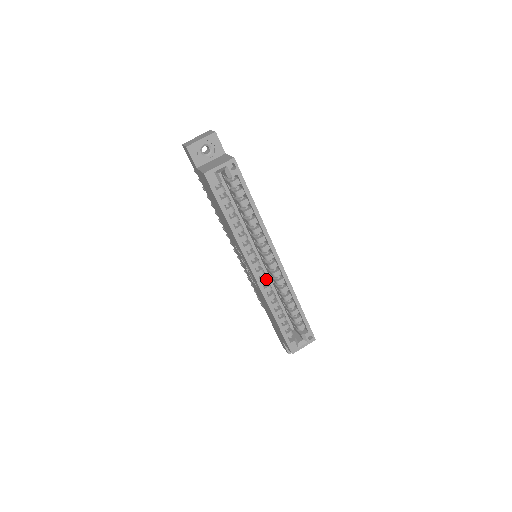
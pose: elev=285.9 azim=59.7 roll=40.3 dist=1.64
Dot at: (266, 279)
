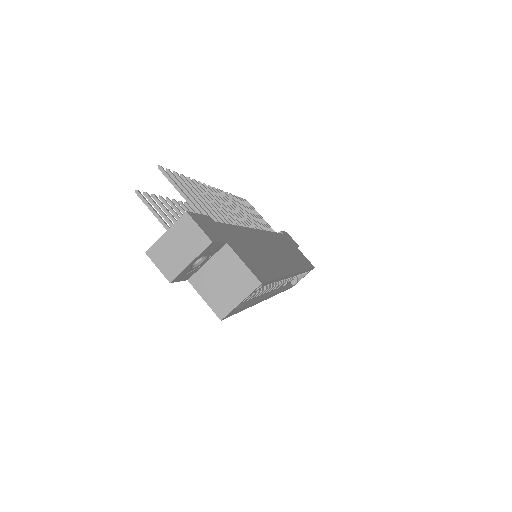
Dot at: (278, 285)
